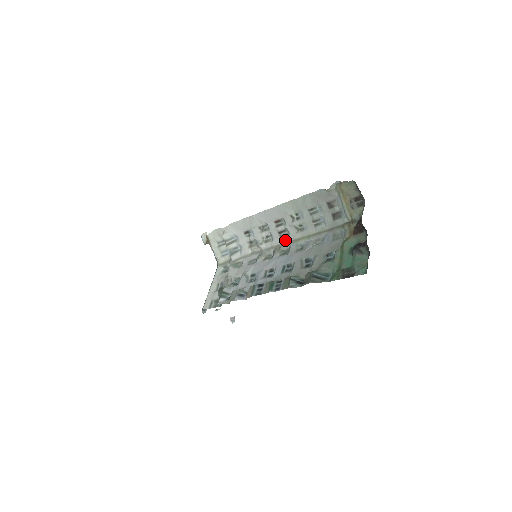
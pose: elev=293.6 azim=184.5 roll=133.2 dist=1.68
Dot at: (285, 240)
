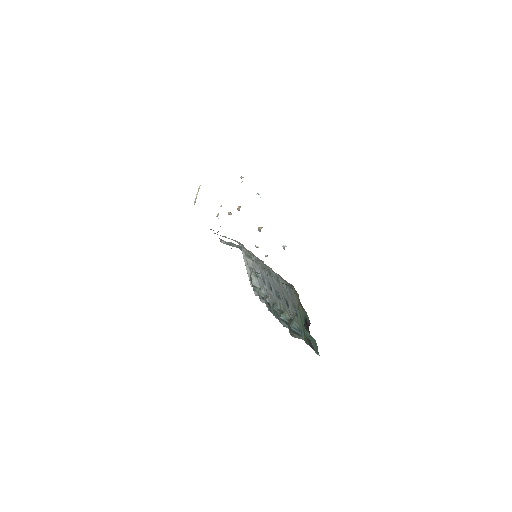
Dot at: occluded
